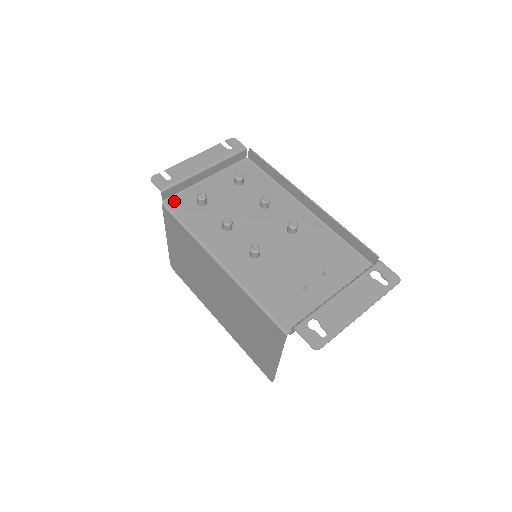
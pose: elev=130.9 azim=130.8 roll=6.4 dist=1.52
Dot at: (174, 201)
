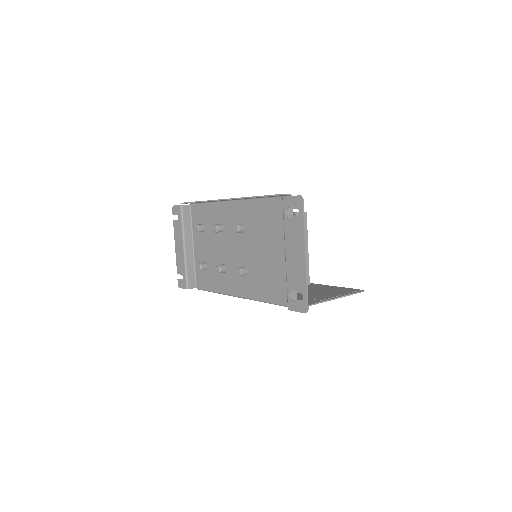
Dot at: (198, 282)
